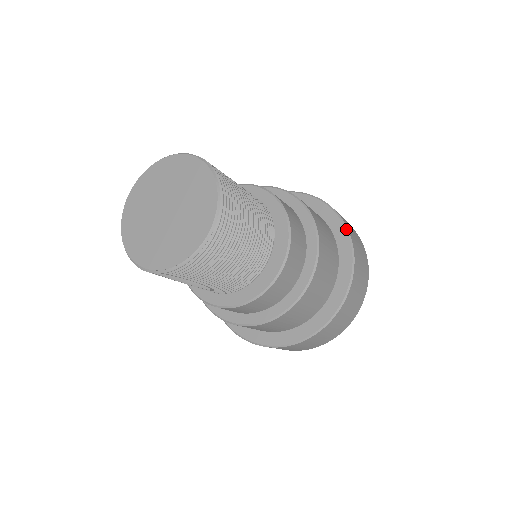
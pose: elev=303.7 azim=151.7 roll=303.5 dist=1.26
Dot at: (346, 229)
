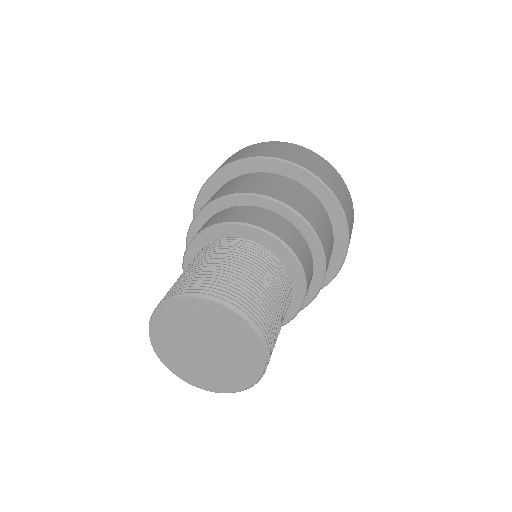
Dot at: (347, 230)
